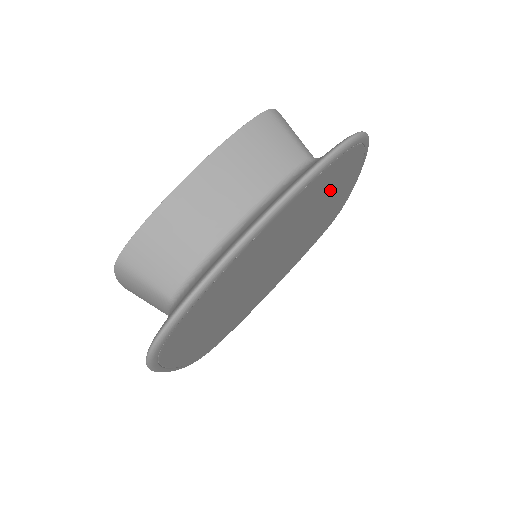
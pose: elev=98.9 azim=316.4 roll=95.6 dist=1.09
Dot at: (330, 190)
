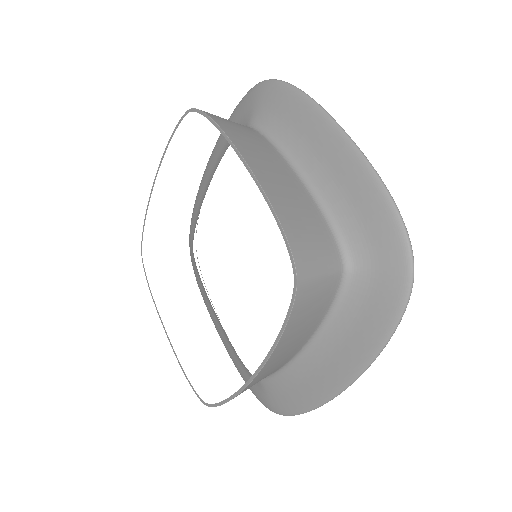
Dot at: occluded
